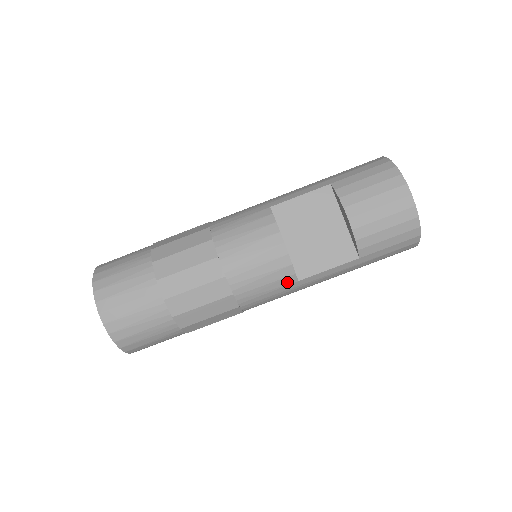
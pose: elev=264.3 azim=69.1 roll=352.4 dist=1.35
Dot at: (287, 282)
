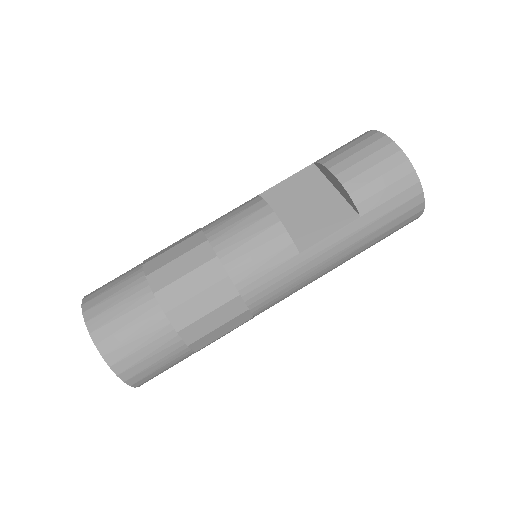
Dot at: (287, 255)
